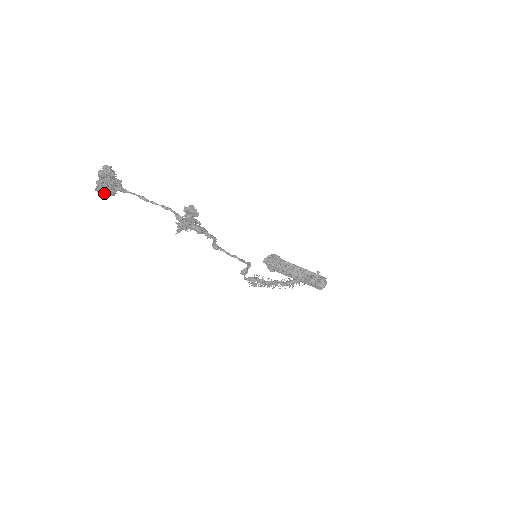
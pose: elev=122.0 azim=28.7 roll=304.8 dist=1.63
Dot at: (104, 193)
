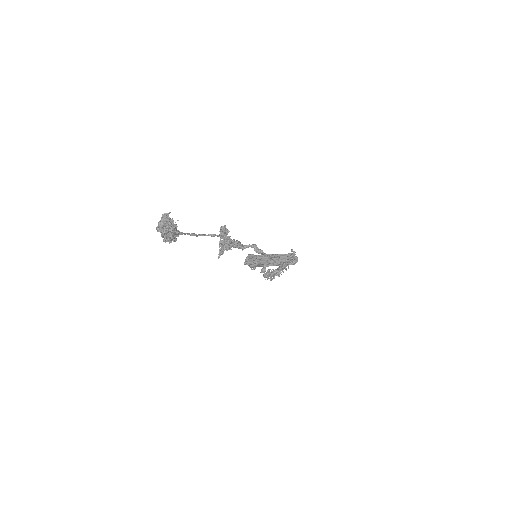
Dot at: (169, 242)
